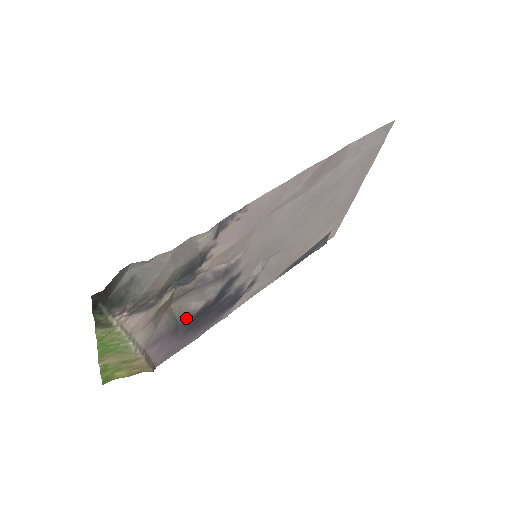
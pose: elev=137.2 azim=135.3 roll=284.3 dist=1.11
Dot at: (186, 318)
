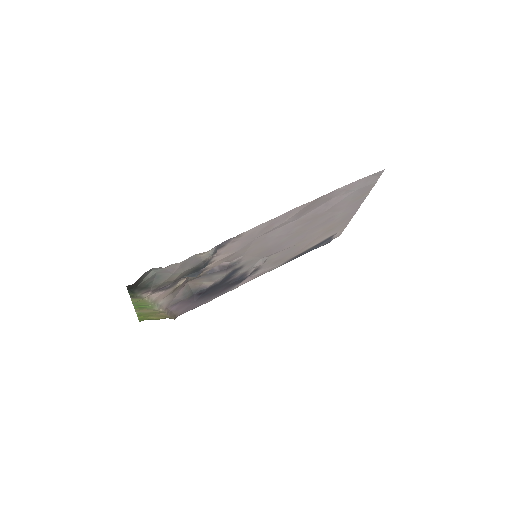
Dot at: (199, 291)
